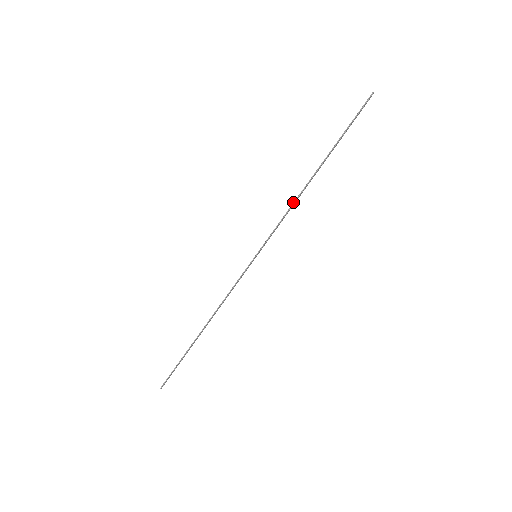
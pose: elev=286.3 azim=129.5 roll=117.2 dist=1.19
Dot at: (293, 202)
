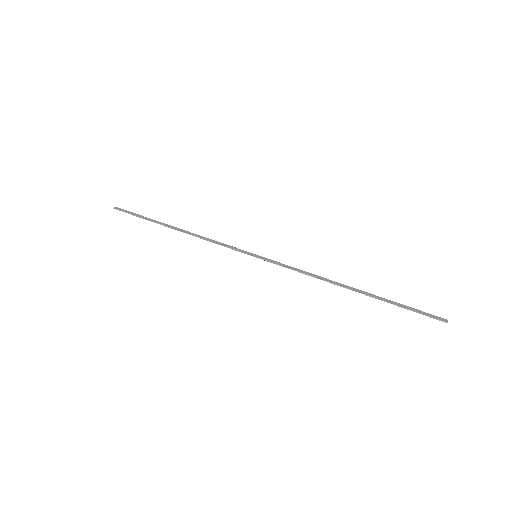
Dot at: (316, 277)
